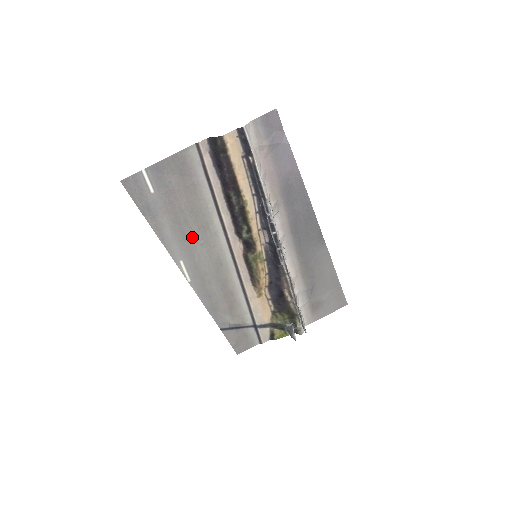
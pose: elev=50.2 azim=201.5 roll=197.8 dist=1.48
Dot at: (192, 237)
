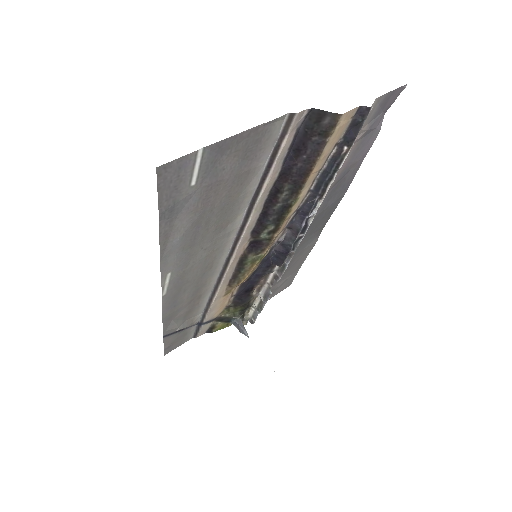
Dot at: (201, 241)
